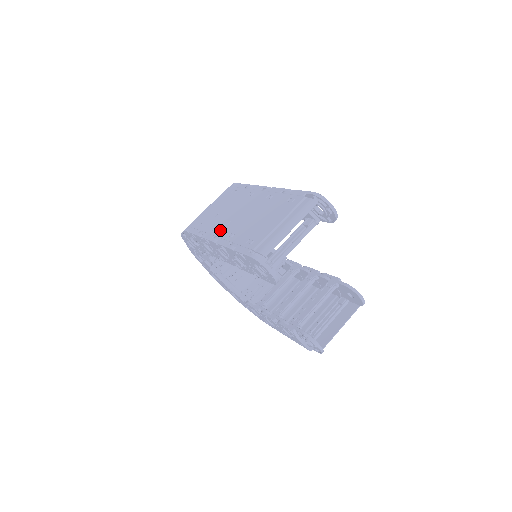
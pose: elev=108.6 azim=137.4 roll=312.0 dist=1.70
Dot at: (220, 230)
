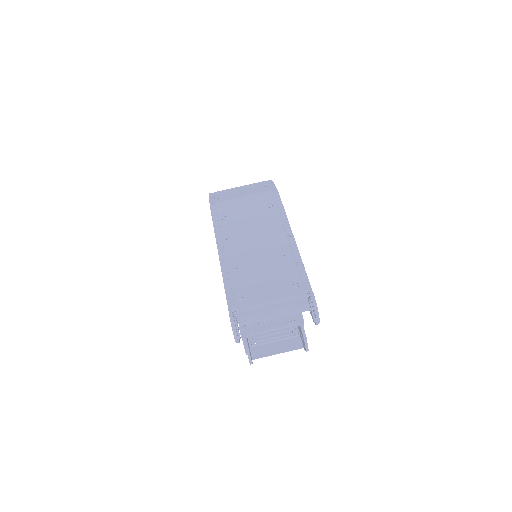
Dot at: (231, 248)
